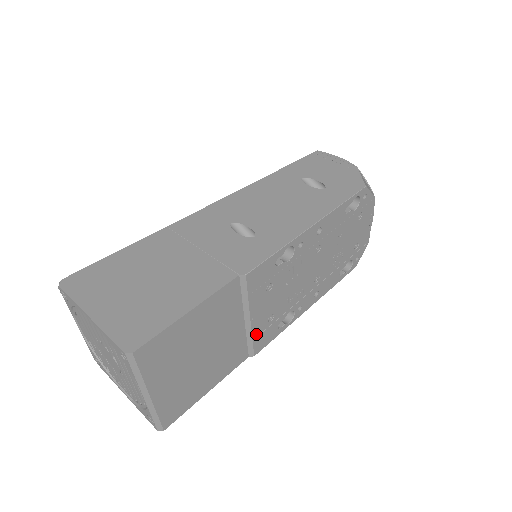
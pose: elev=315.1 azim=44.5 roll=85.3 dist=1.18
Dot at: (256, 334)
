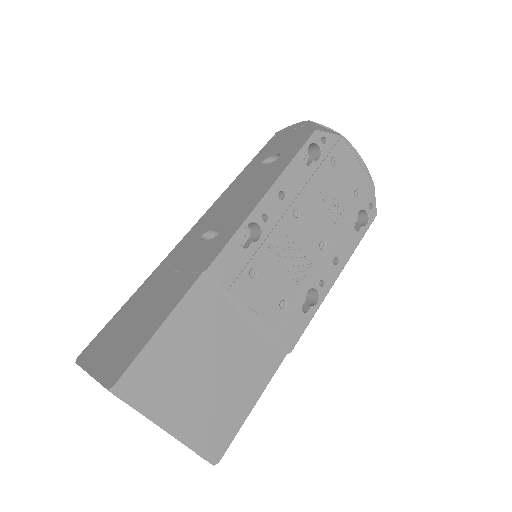
Dot at: (274, 327)
